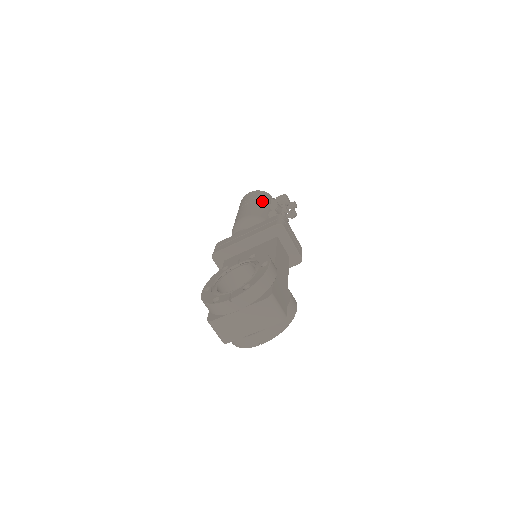
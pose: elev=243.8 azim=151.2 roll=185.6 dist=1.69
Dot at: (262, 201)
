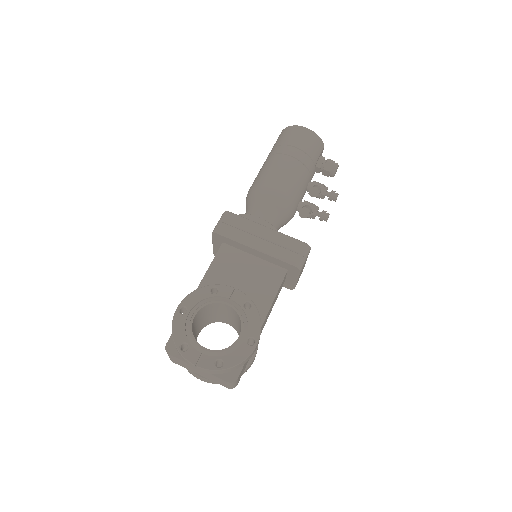
Dot at: (309, 163)
